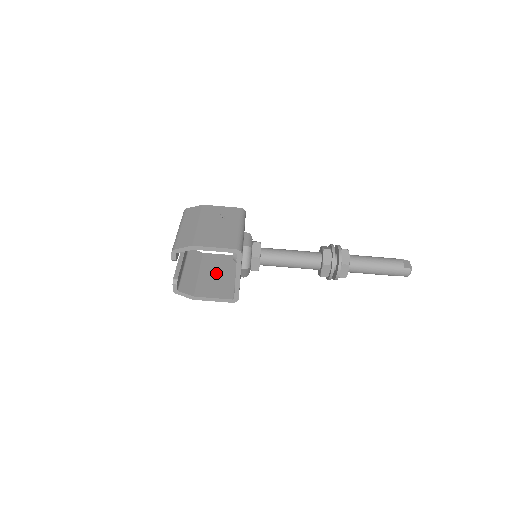
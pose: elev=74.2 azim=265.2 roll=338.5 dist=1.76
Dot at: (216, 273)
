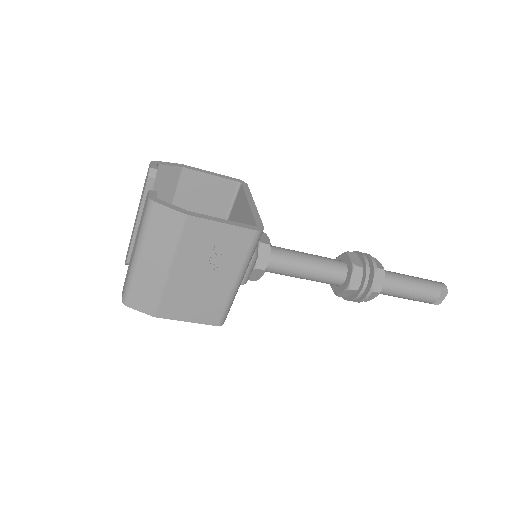
Dot at: occluded
